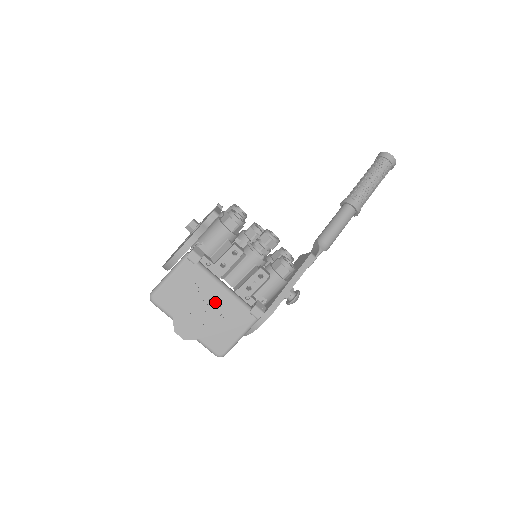
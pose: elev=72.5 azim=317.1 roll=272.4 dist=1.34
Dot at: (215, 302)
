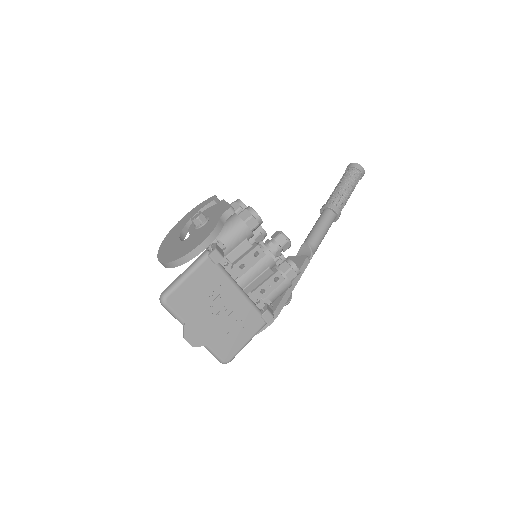
Dot at: (230, 305)
